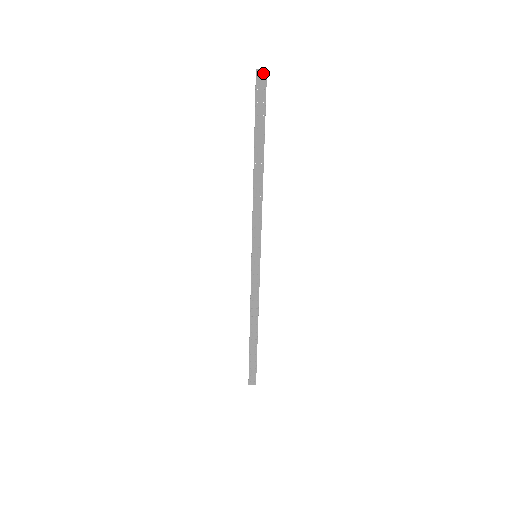
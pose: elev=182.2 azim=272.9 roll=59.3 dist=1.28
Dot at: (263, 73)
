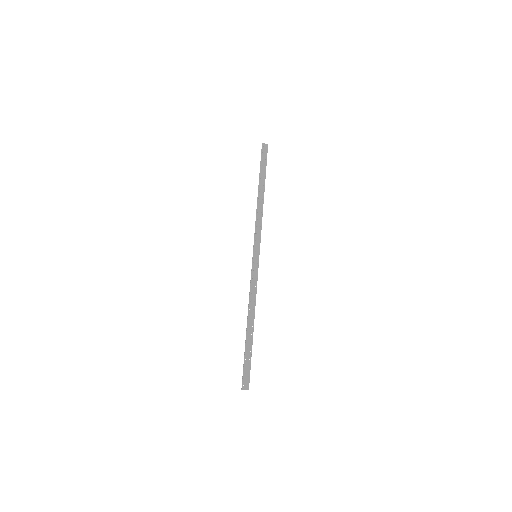
Dot at: (266, 145)
